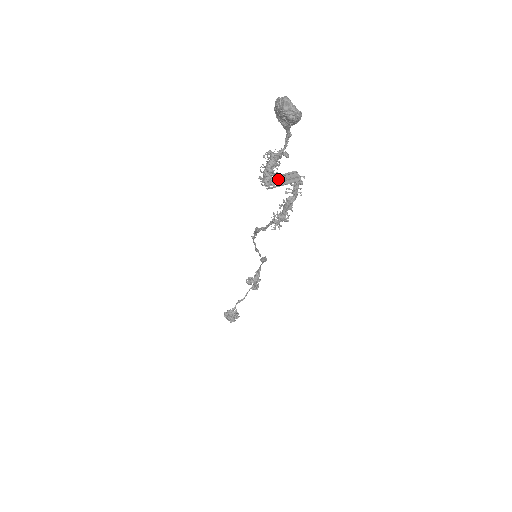
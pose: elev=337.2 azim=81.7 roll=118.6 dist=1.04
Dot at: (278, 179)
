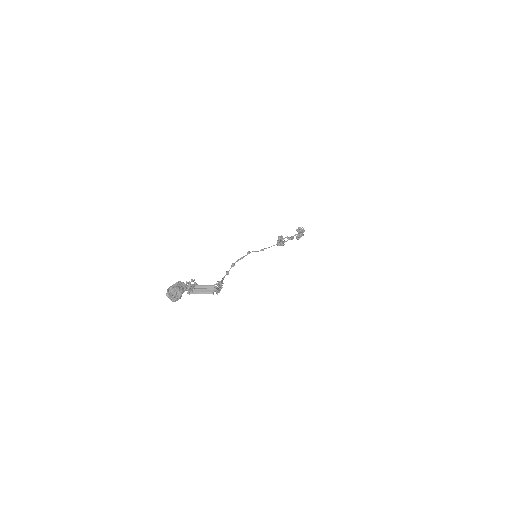
Dot at: (199, 288)
